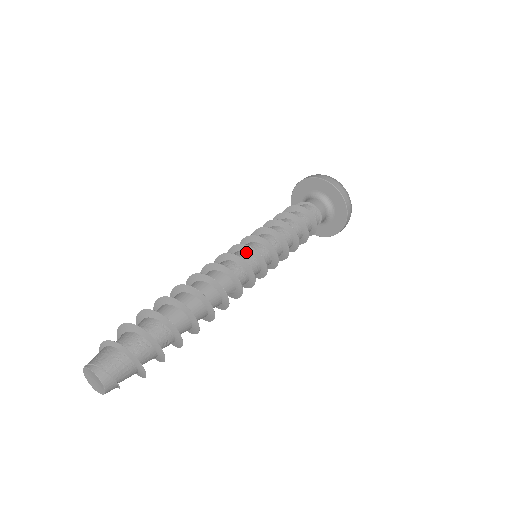
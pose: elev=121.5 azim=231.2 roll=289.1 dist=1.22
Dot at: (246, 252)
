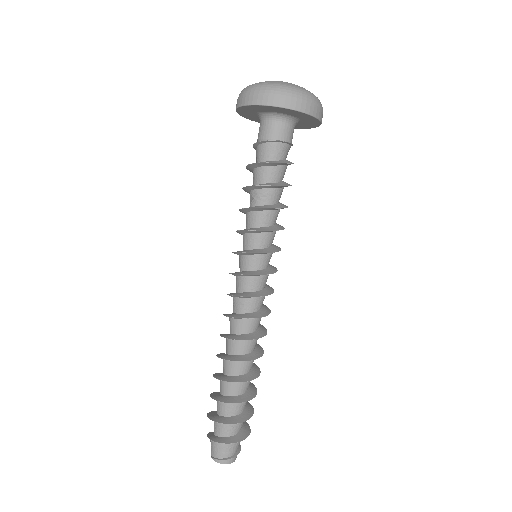
Dot at: (249, 277)
